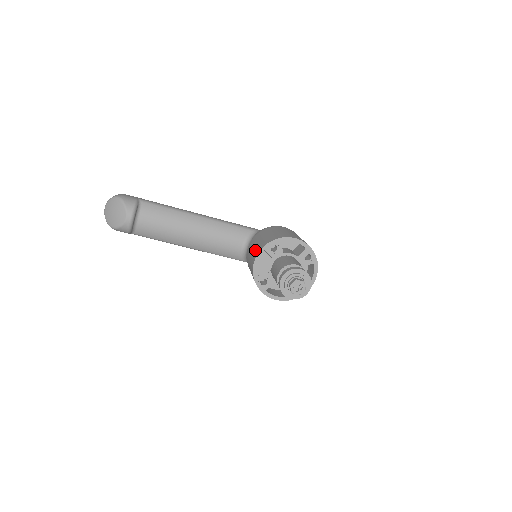
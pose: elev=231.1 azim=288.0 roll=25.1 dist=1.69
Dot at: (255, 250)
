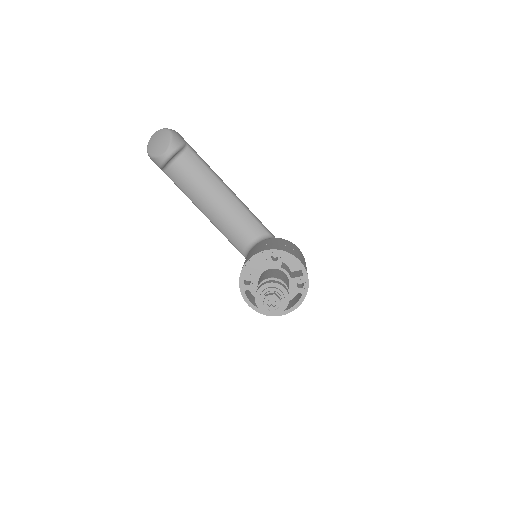
Dot at: (258, 249)
